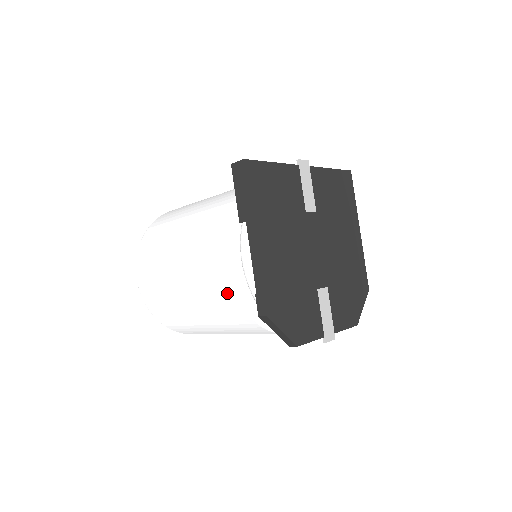
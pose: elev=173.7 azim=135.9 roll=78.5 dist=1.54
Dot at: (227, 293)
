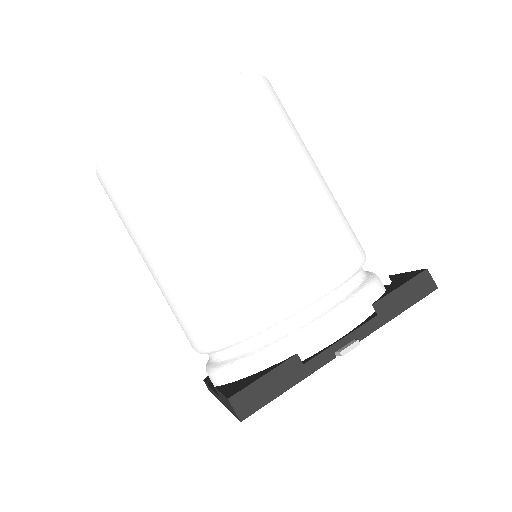
Dot at: occluded
